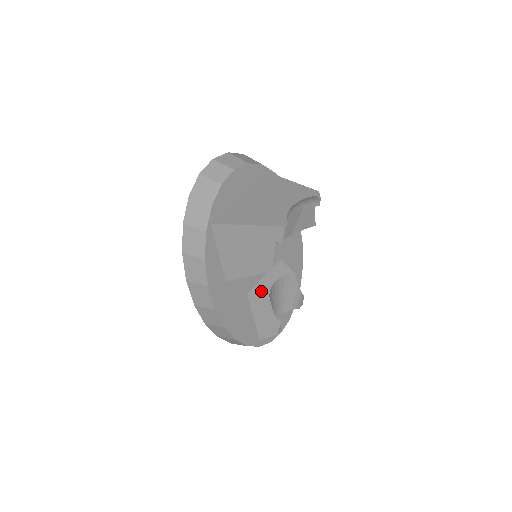
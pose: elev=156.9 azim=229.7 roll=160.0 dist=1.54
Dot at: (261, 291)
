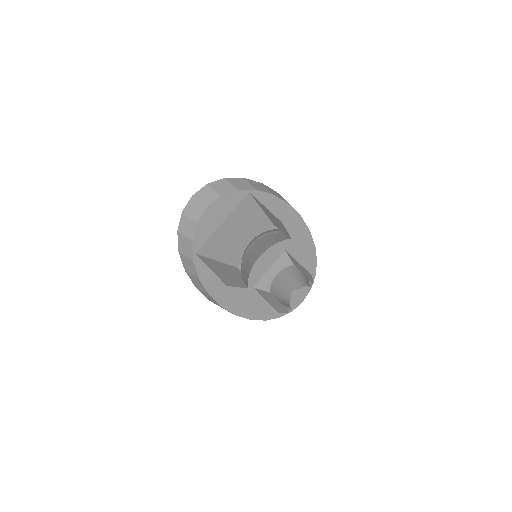
Dot at: (264, 284)
